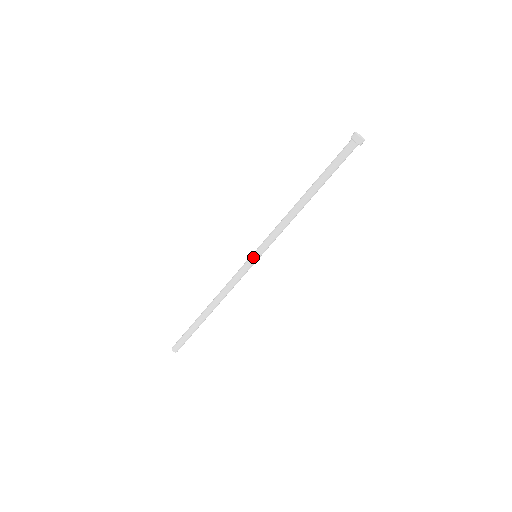
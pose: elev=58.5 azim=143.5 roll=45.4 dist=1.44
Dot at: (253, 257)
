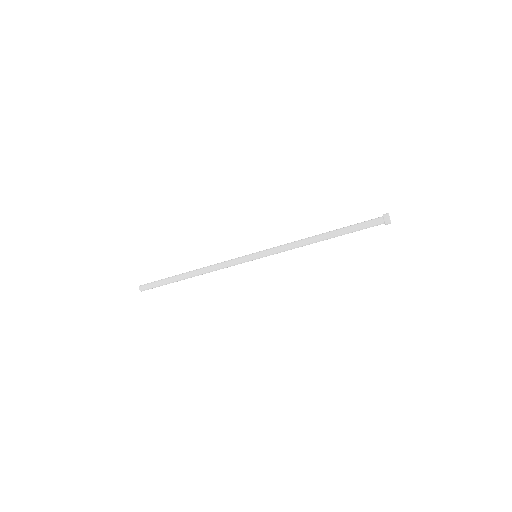
Dot at: (254, 256)
